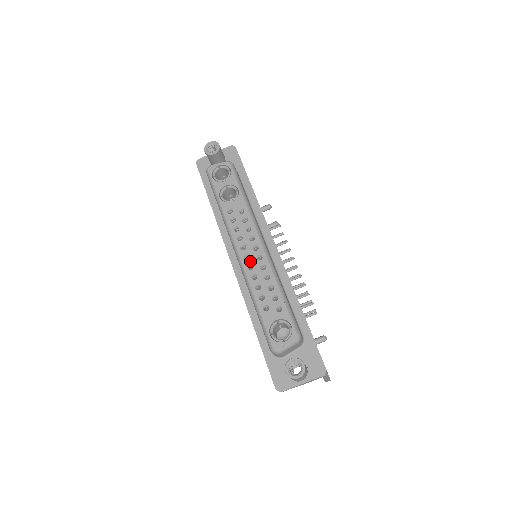
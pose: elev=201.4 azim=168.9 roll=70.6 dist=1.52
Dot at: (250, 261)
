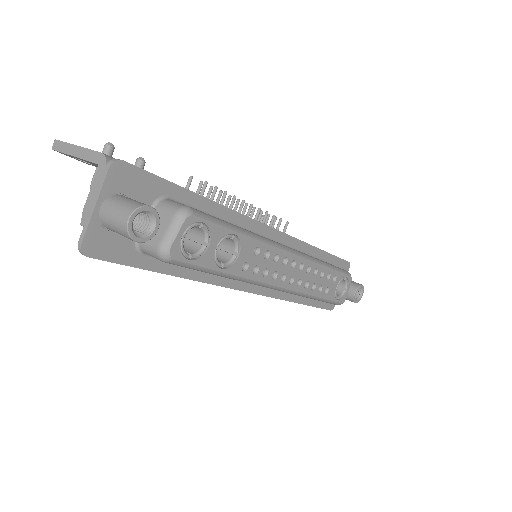
Dot at: (296, 280)
